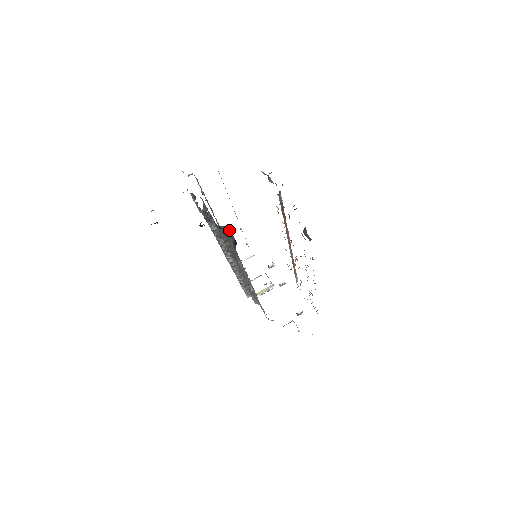
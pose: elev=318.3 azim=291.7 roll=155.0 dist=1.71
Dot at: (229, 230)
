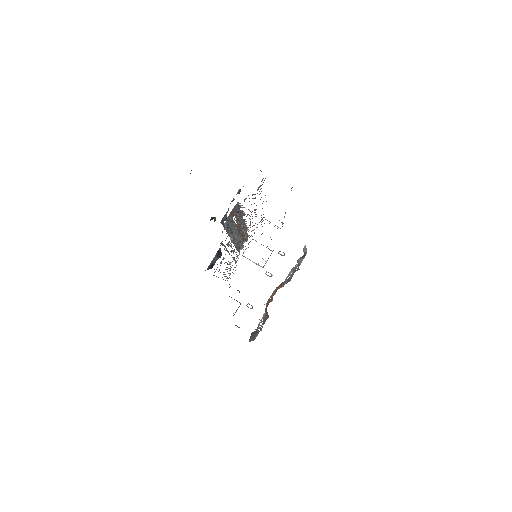
Dot at: (221, 252)
